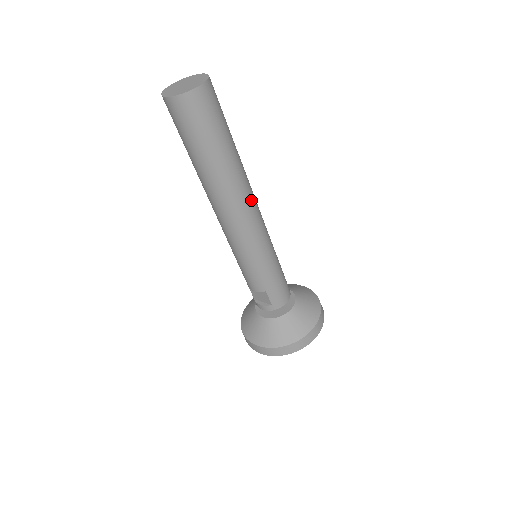
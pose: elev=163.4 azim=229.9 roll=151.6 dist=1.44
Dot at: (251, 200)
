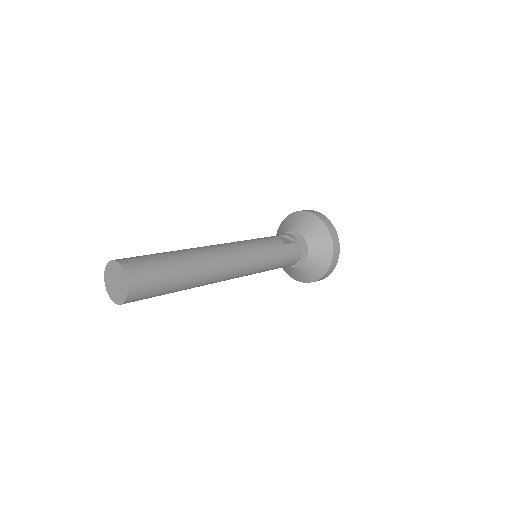
Dot at: (223, 269)
